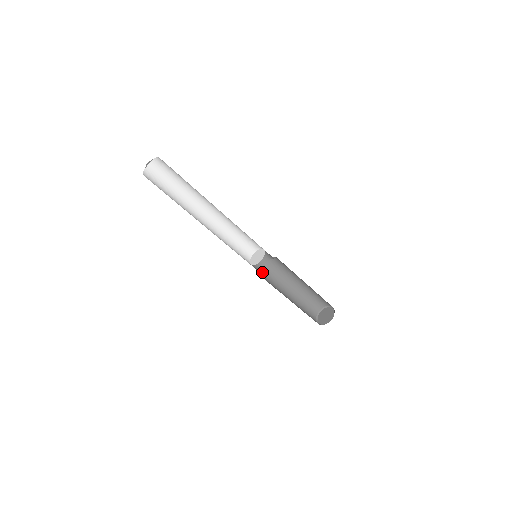
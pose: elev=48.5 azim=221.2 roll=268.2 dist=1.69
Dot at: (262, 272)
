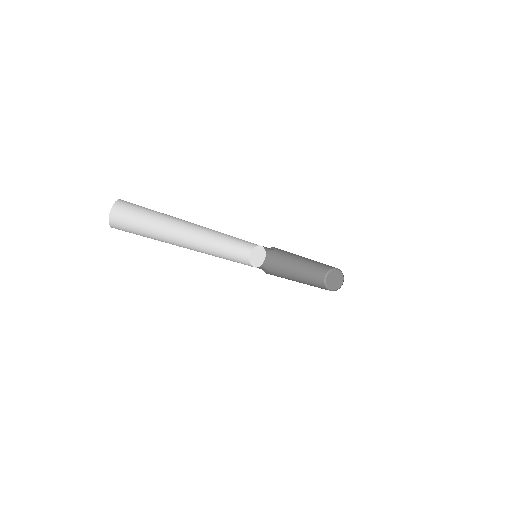
Dot at: (264, 260)
